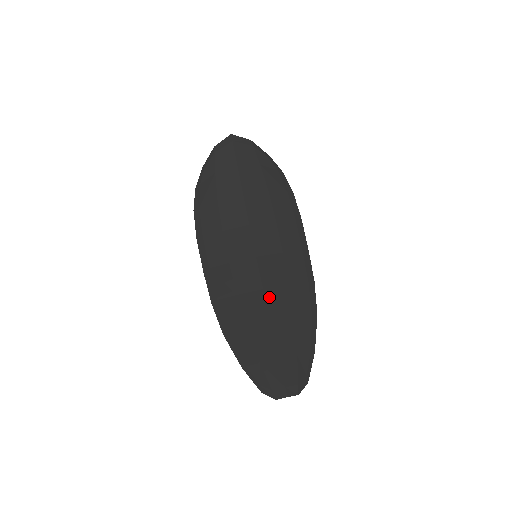
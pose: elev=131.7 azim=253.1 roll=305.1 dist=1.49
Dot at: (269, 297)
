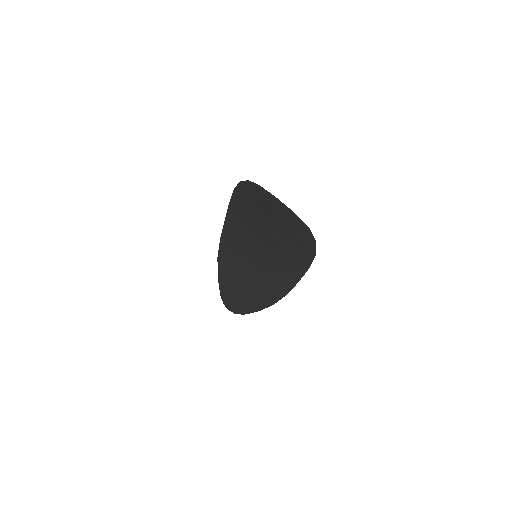
Dot at: (250, 276)
